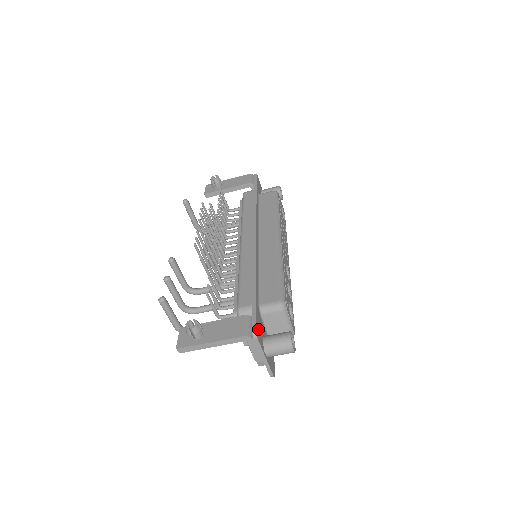
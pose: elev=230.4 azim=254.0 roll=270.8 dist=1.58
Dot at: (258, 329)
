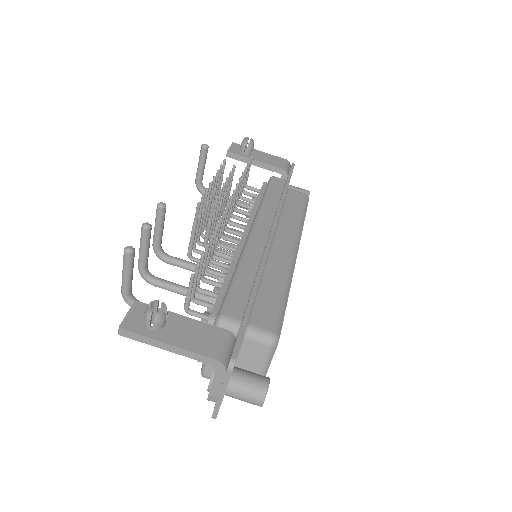
Dot at: occluded
